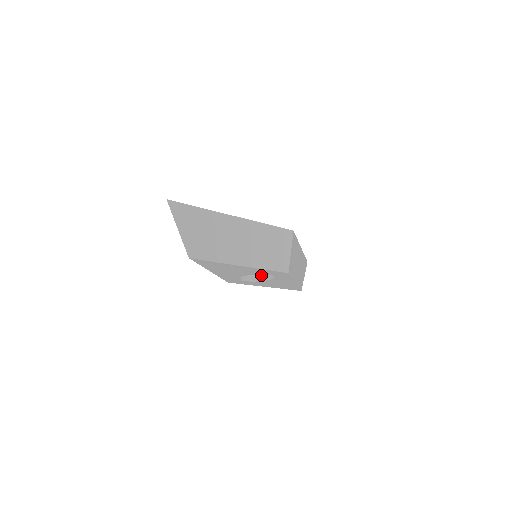
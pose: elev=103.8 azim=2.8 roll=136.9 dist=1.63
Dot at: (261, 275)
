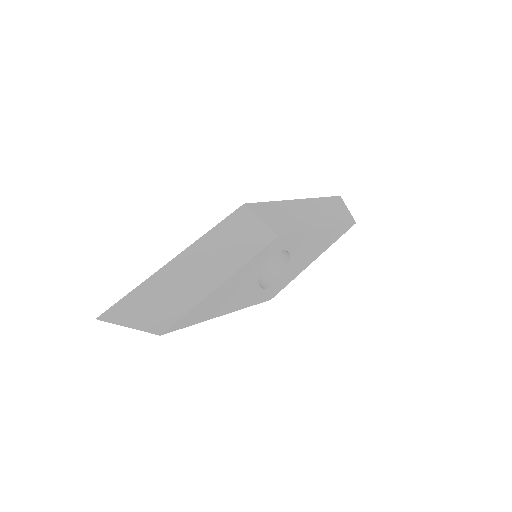
Dot at: (283, 262)
